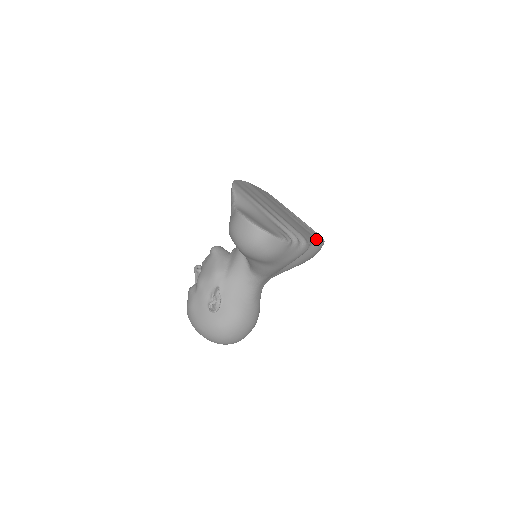
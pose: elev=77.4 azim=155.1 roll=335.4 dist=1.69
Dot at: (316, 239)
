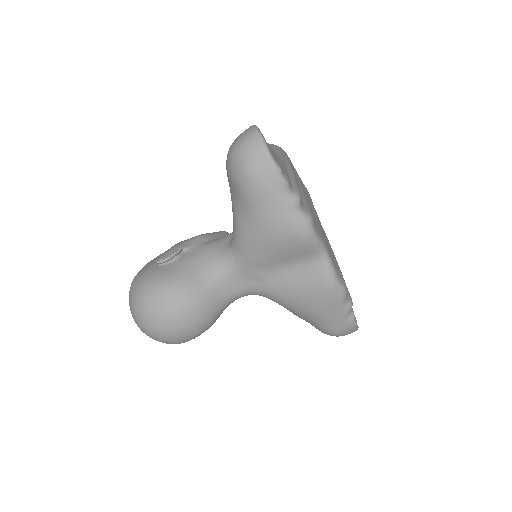
Dot at: (337, 271)
